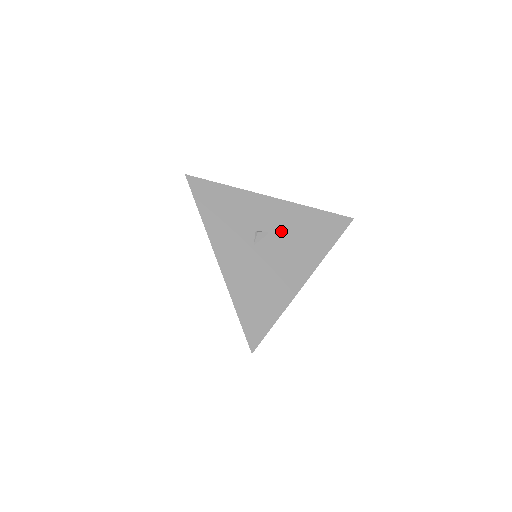
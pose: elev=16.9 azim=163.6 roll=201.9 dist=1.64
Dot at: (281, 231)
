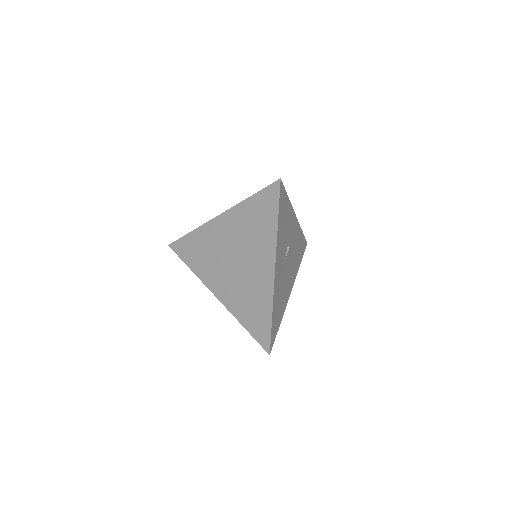
Dot at: (293, 248)
